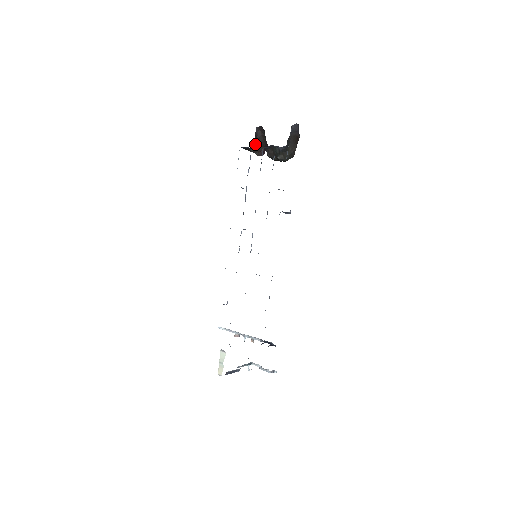
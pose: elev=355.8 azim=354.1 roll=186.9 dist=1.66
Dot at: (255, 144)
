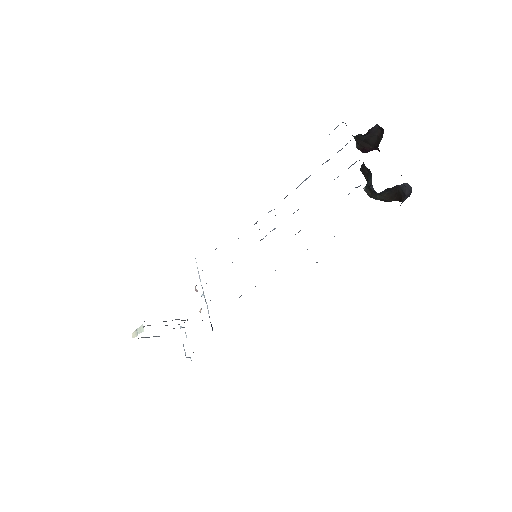
Dot at: (362, 137)
